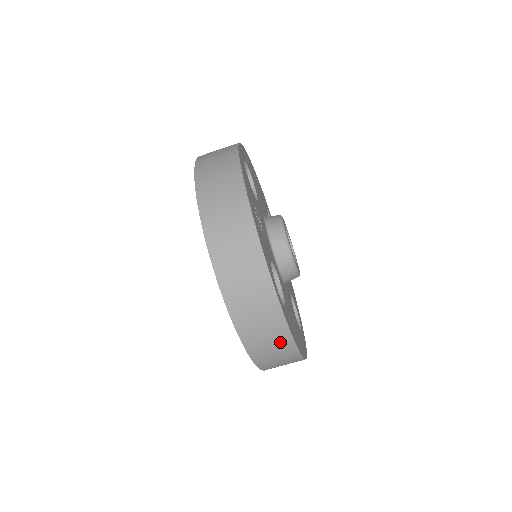
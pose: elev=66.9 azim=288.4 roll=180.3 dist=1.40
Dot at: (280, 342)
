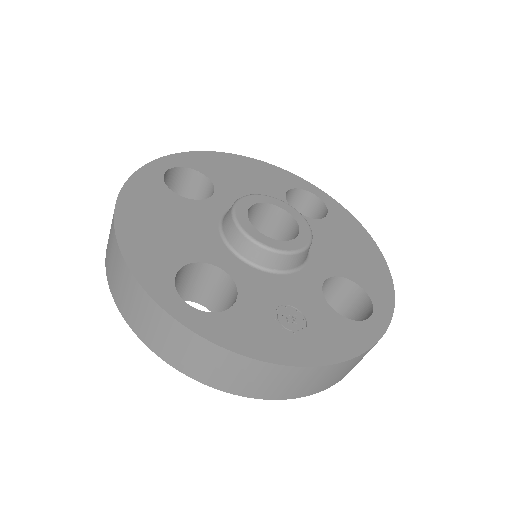
Dot at: occluded
